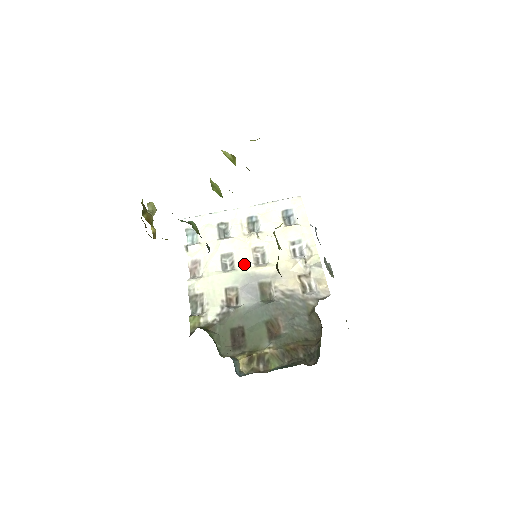
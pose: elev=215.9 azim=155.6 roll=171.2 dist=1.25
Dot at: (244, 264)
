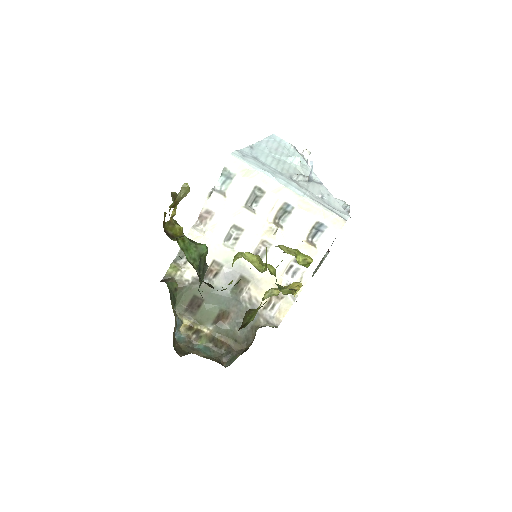
Dot at: (244, 250)
